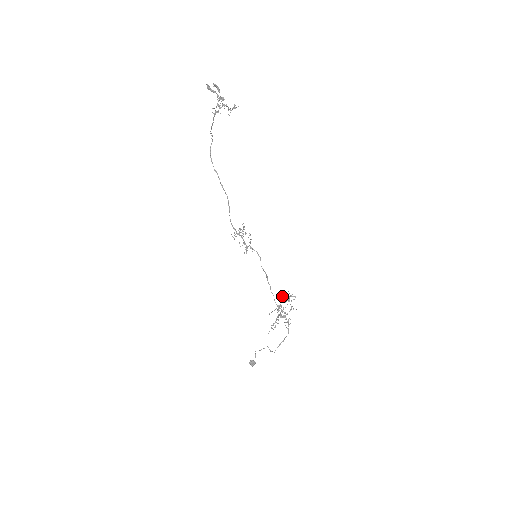
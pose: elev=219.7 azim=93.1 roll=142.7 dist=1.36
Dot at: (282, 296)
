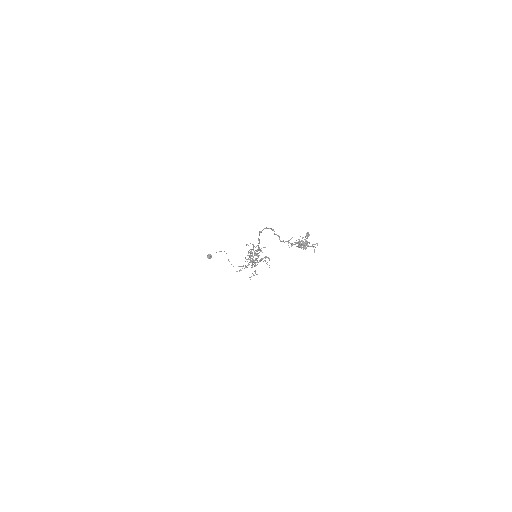
Dot at: (259, 250)
